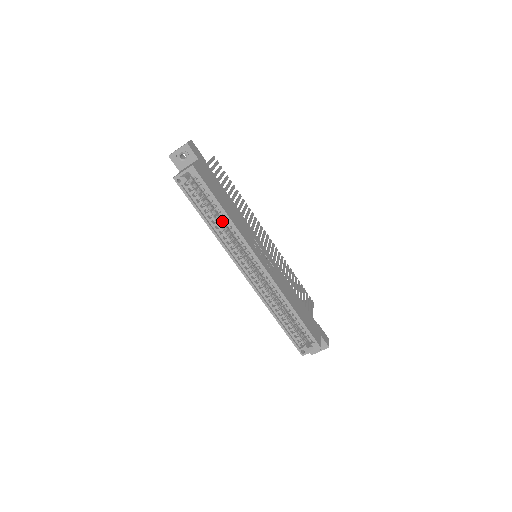
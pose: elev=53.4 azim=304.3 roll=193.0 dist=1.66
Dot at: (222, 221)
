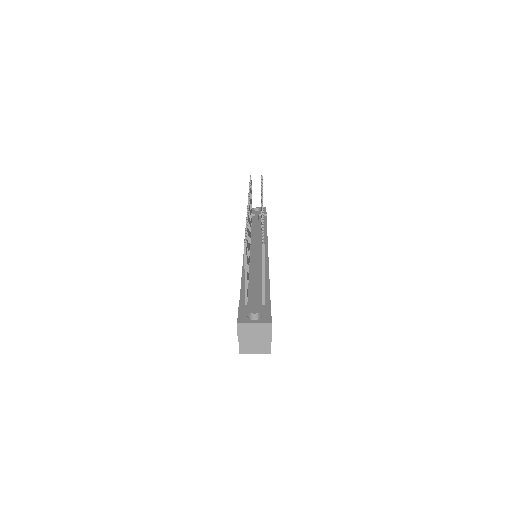
Dot at: occluded
